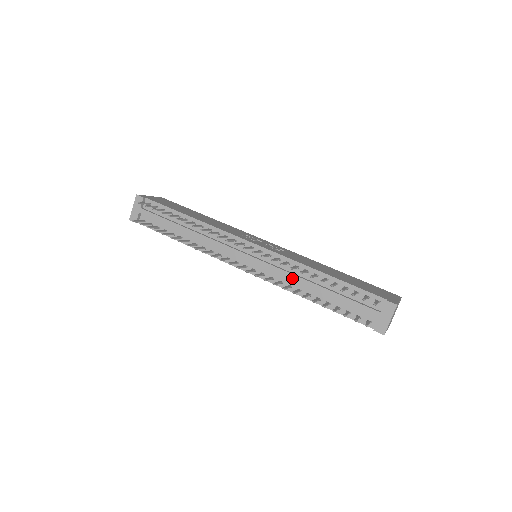
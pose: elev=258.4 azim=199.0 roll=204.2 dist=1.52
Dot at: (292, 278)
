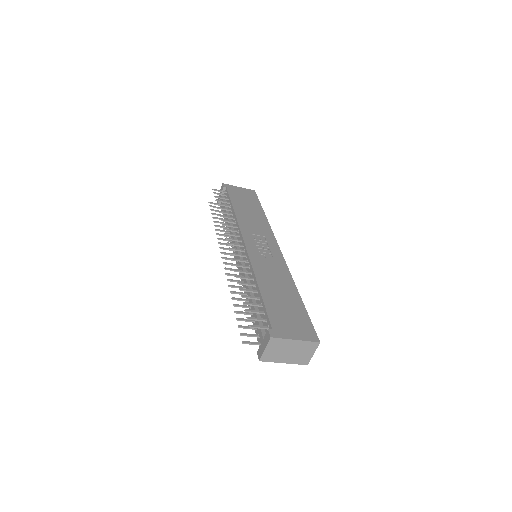
Dot at: (244, 281)
